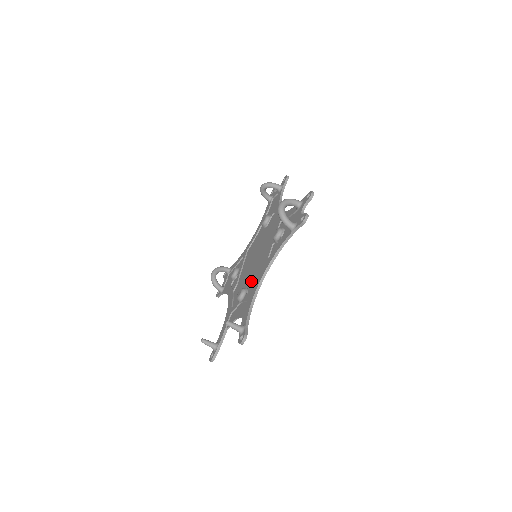
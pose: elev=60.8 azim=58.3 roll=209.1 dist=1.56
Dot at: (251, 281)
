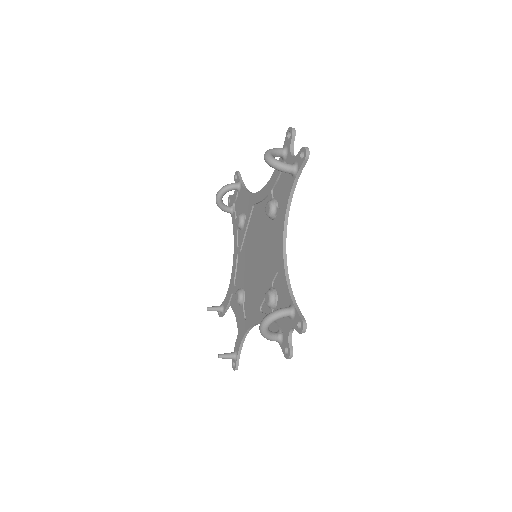
Dot at: (248, 294)
